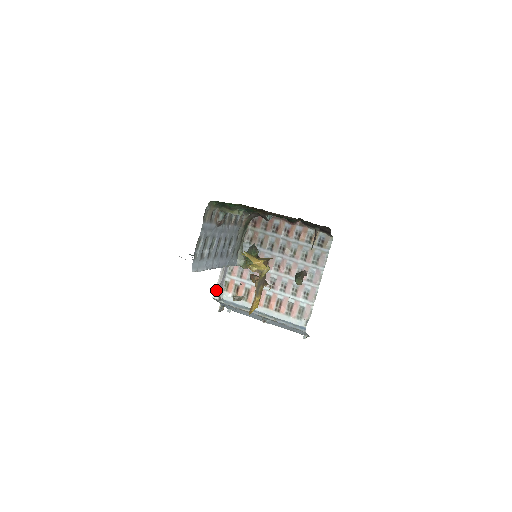
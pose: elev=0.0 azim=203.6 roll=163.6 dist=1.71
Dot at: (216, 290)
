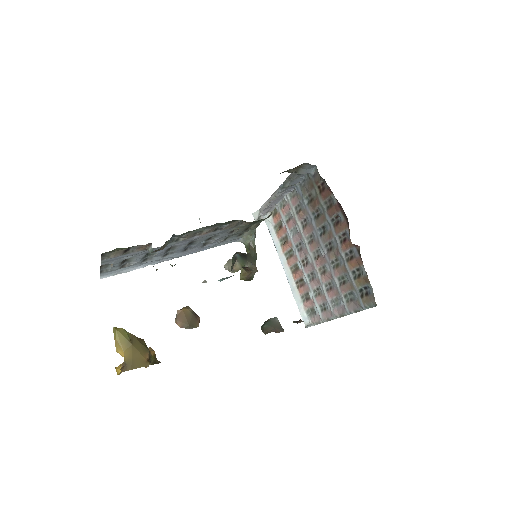
Dot at: (259, 210)
